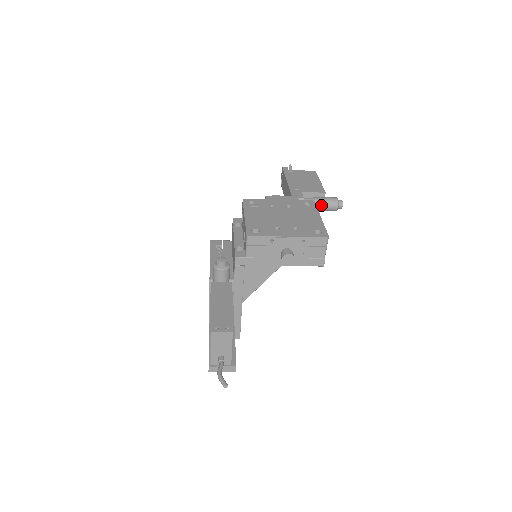
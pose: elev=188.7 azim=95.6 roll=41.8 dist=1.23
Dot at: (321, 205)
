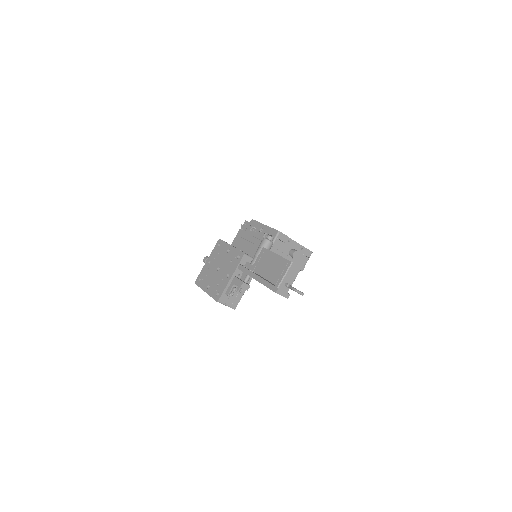
Dot at: occluded
